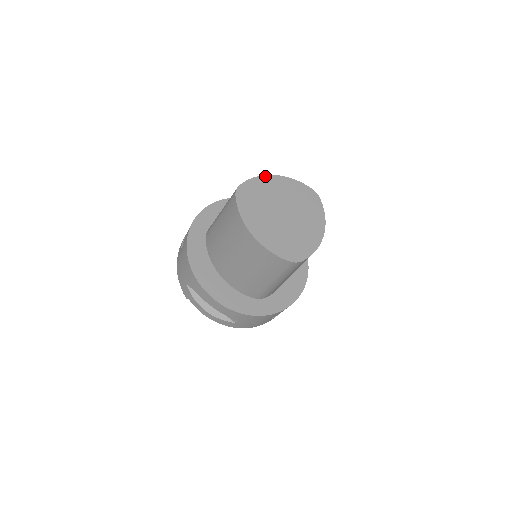
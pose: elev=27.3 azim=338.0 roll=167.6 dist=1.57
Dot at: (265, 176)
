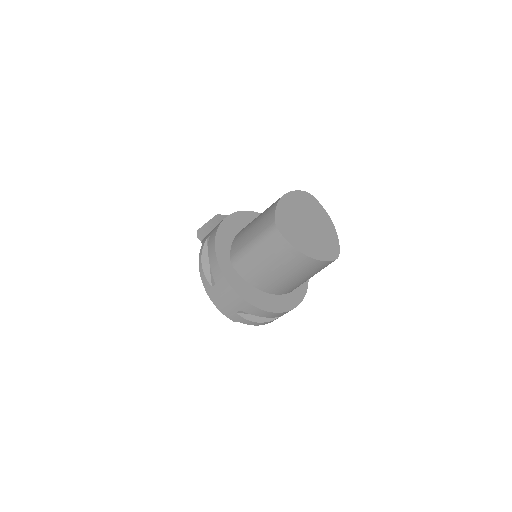
Dot at: (279, 201)
